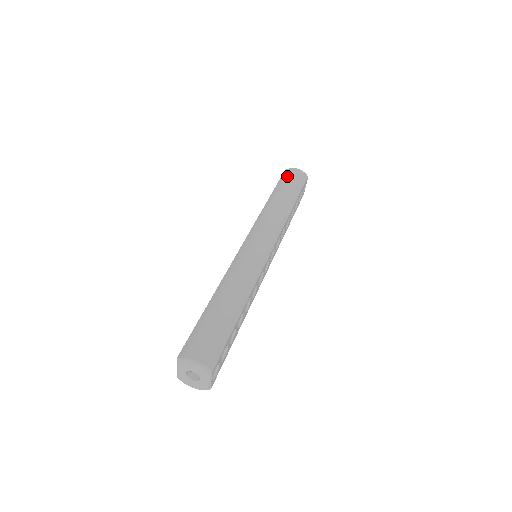
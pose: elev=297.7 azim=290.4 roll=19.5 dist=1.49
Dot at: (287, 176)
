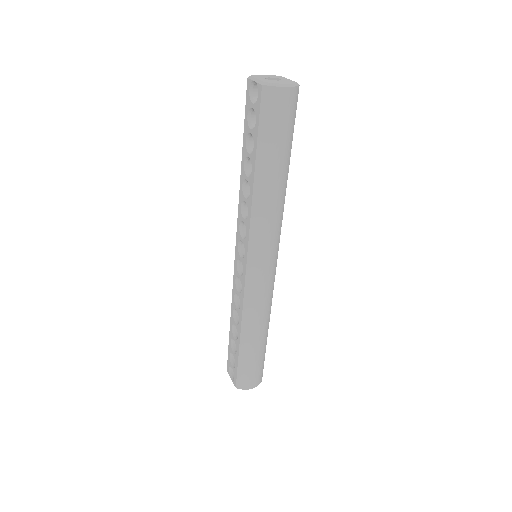
Dot at: occluded
